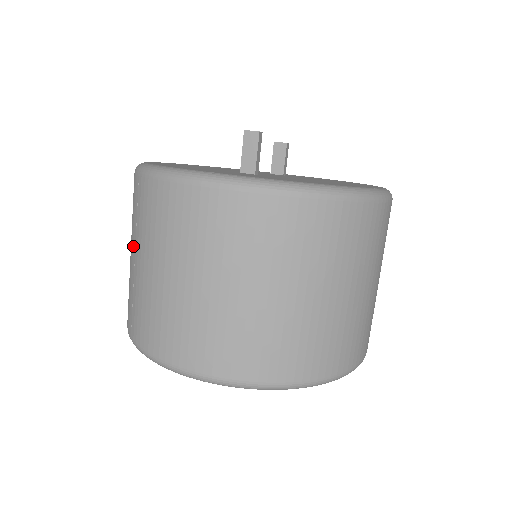
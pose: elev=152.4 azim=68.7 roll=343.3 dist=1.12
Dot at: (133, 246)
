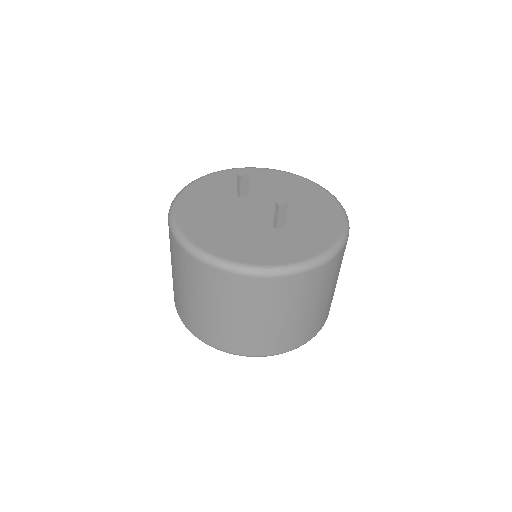
Dot at: (242, 313)
